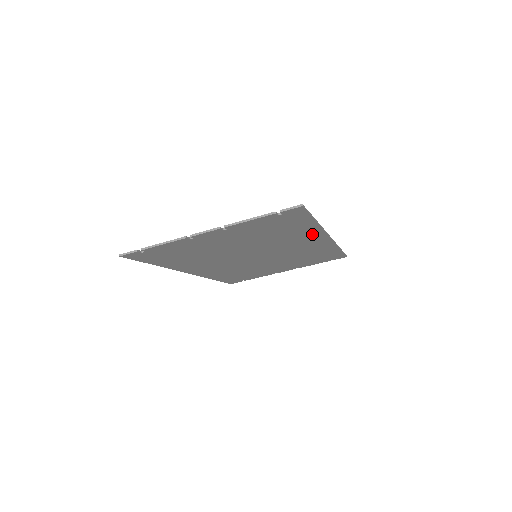
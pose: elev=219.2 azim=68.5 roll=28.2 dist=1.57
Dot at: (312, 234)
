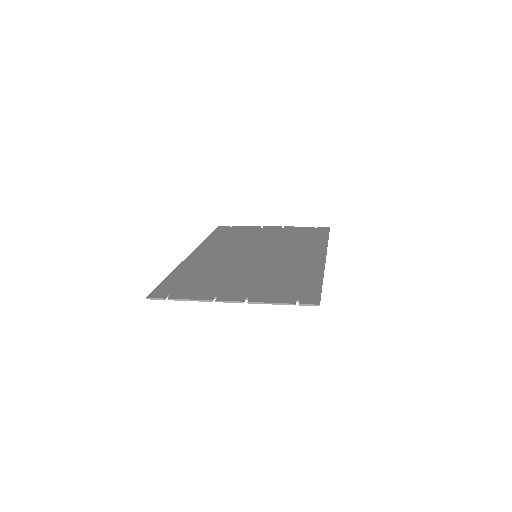
Dot at: (313, 268)
